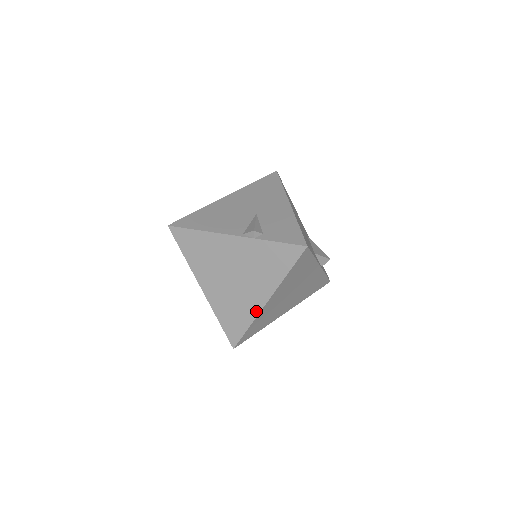
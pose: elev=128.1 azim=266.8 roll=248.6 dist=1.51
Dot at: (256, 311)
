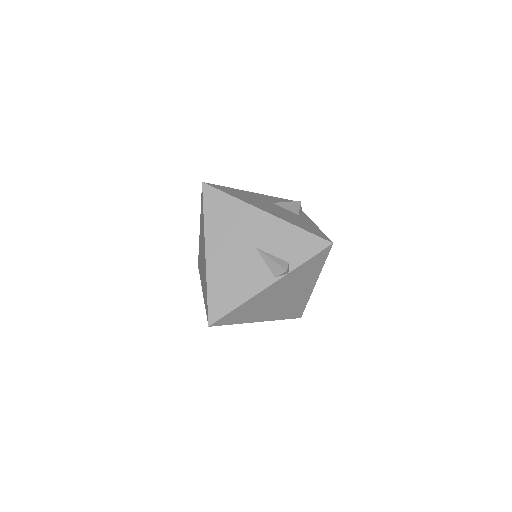
Dot at: (309, 295)
